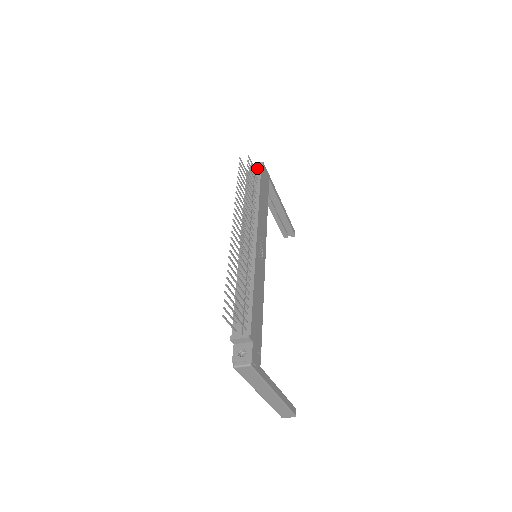
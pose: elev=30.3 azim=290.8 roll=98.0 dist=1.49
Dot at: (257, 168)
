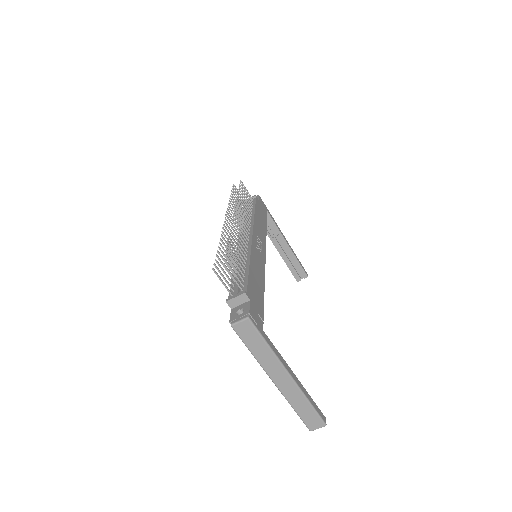
Dot at: (252, 196)
